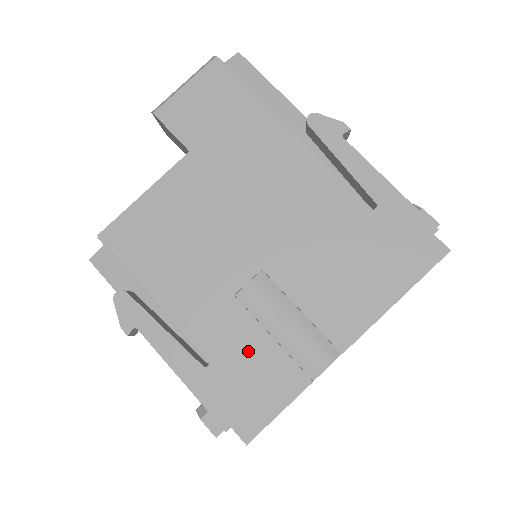
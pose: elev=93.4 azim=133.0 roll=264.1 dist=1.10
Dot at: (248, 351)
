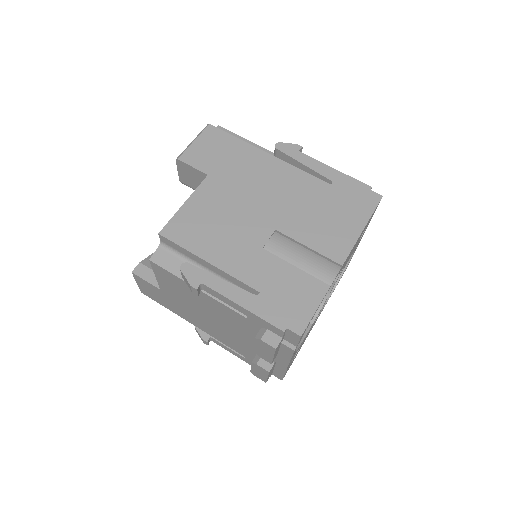
Dot at: (283, 278)
